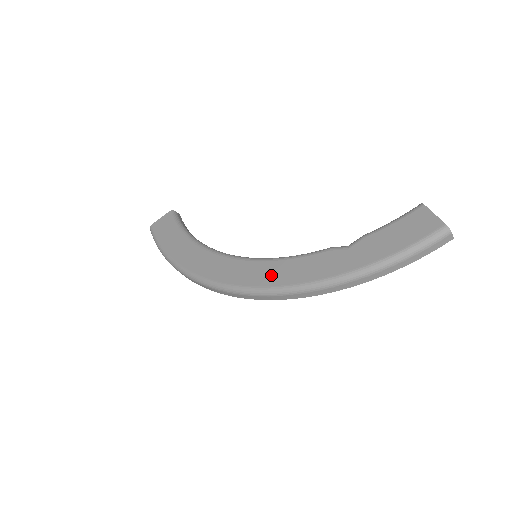
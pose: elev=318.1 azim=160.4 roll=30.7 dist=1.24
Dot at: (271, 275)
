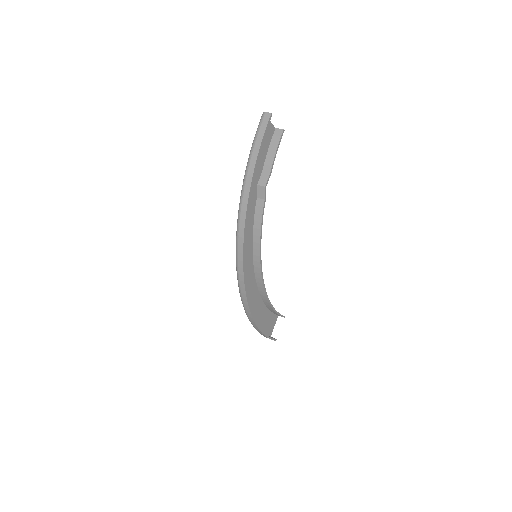
Dot at: occluded
